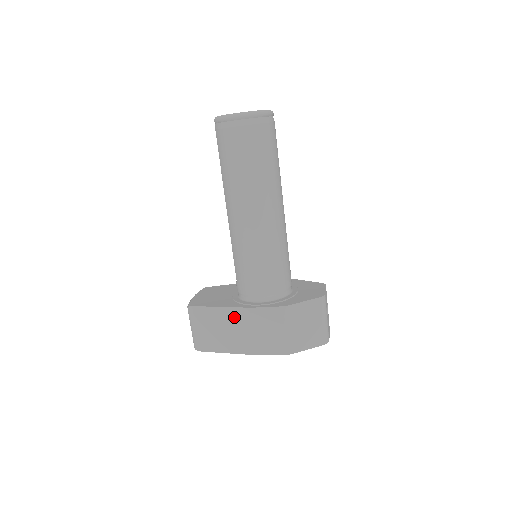
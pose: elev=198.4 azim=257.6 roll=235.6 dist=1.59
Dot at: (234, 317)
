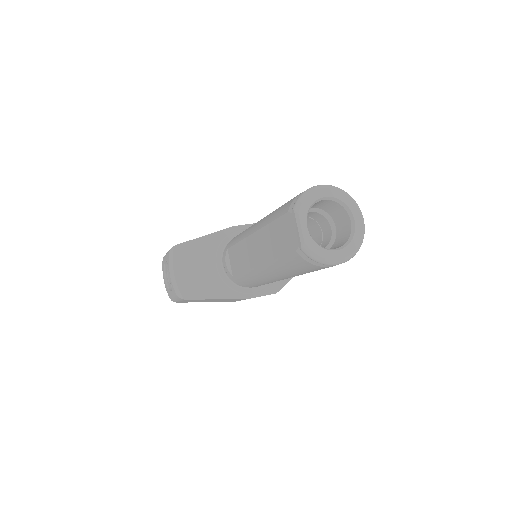
Dot at: occluded
